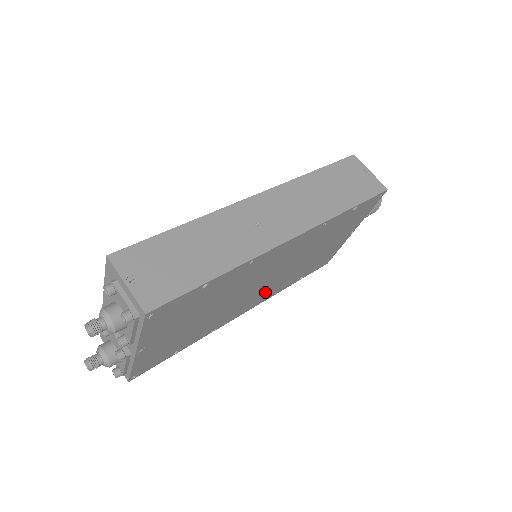
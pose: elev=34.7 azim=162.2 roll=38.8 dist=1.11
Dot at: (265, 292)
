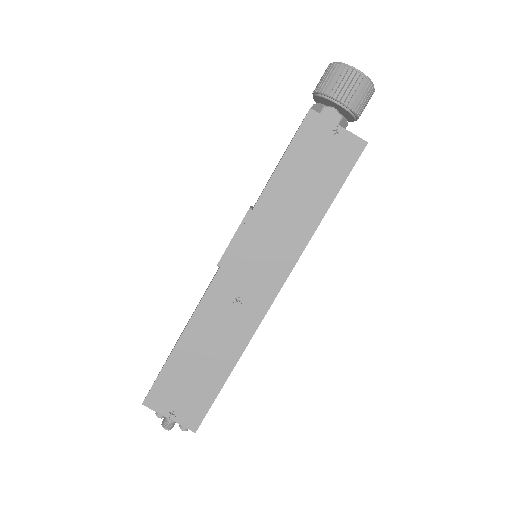
Dot at: occluded
